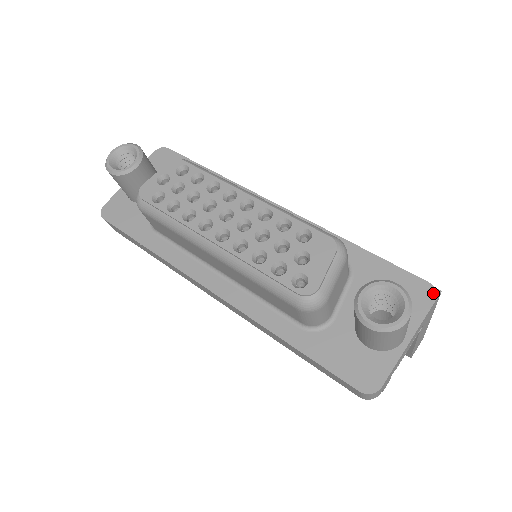
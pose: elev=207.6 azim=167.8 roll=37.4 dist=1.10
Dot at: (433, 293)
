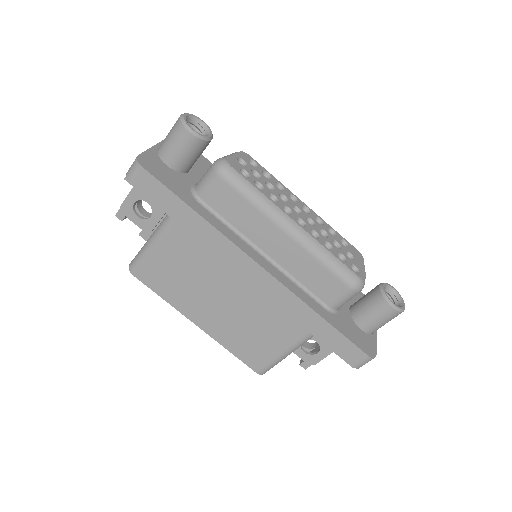
Dot at: occluded
